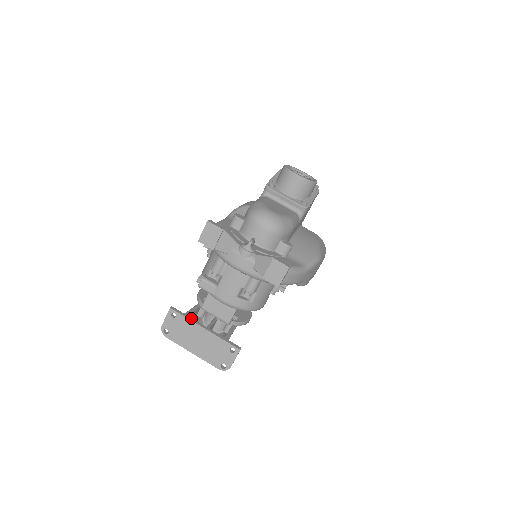
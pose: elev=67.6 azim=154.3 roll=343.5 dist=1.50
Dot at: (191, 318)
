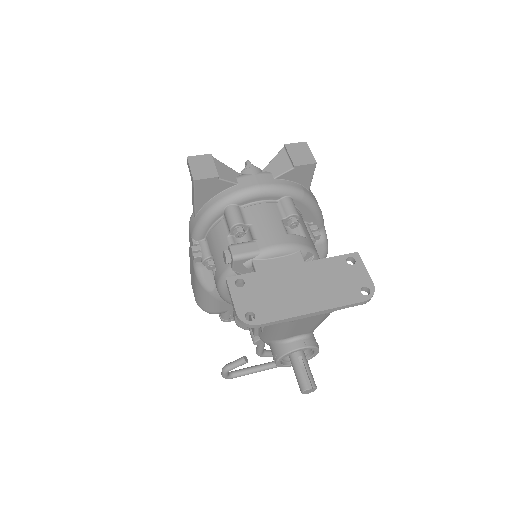
Dot at: (264, 273)
